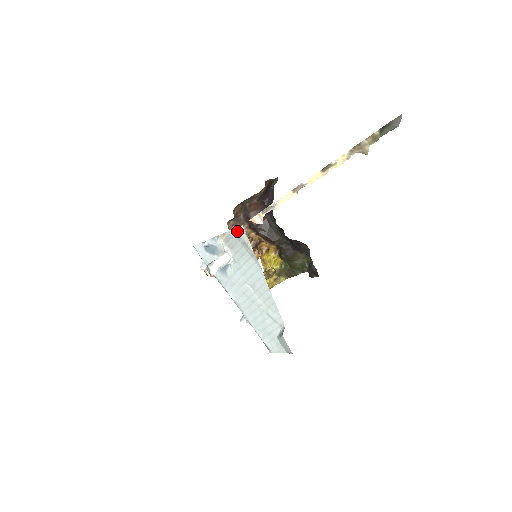
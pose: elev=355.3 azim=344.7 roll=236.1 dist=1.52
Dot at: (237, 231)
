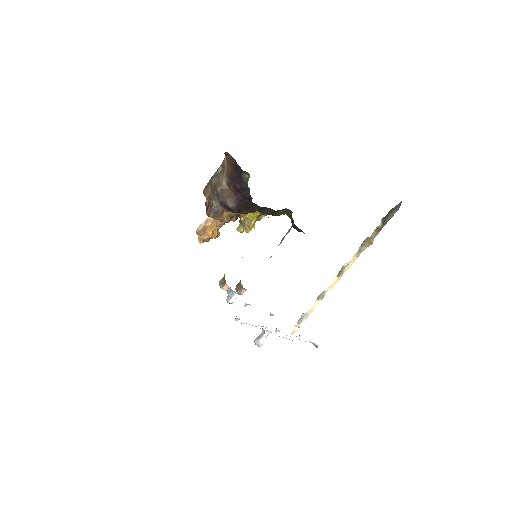
Dot at: occluded
